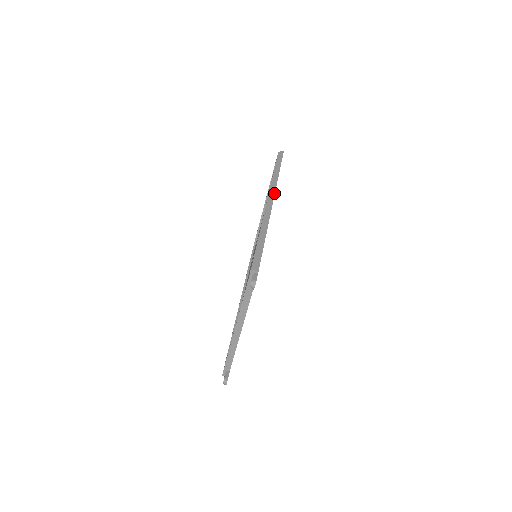
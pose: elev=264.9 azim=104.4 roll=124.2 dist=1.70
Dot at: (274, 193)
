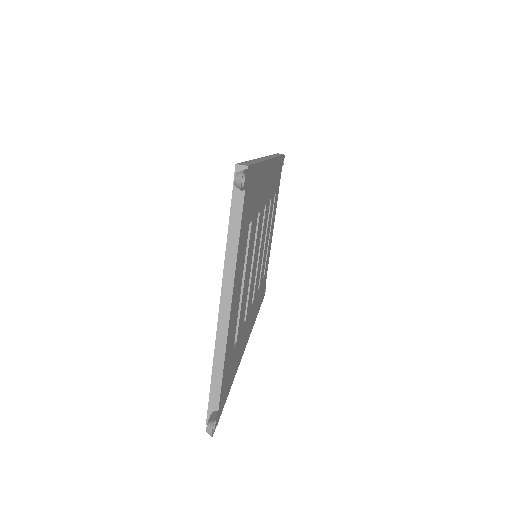
Dot at: (273, 157)
